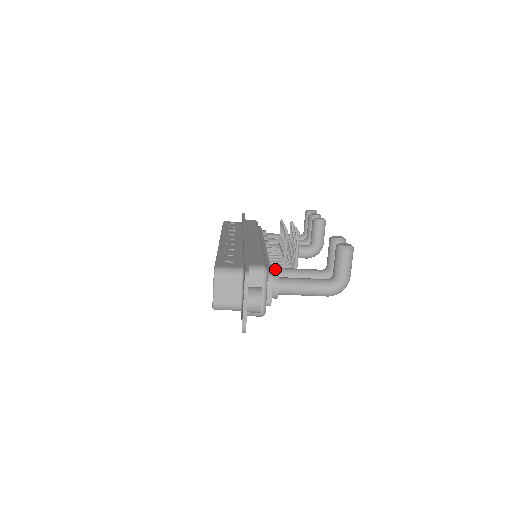
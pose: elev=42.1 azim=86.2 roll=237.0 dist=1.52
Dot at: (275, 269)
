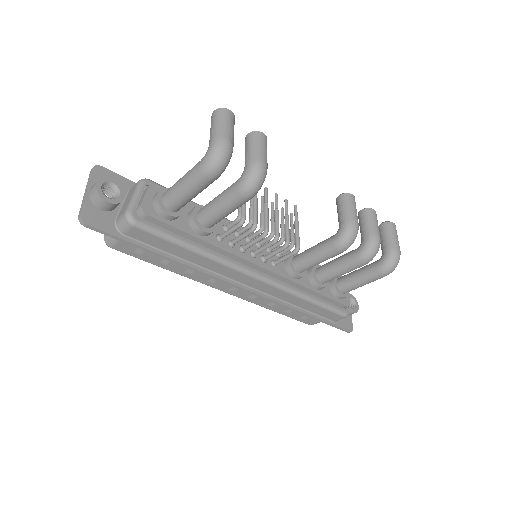
Dot at: (197, 206)
